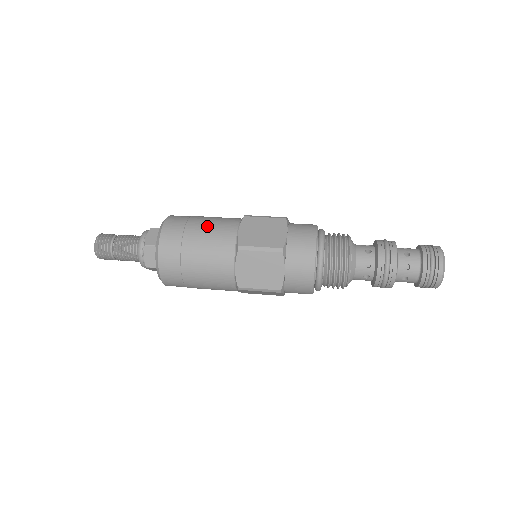
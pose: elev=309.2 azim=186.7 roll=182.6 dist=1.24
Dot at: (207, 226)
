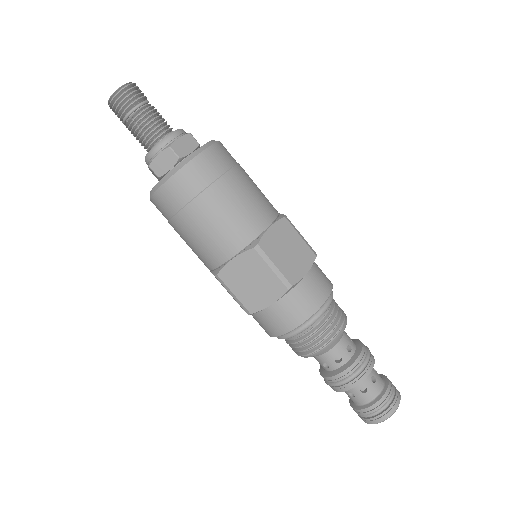
Dot at: (246, 193)
